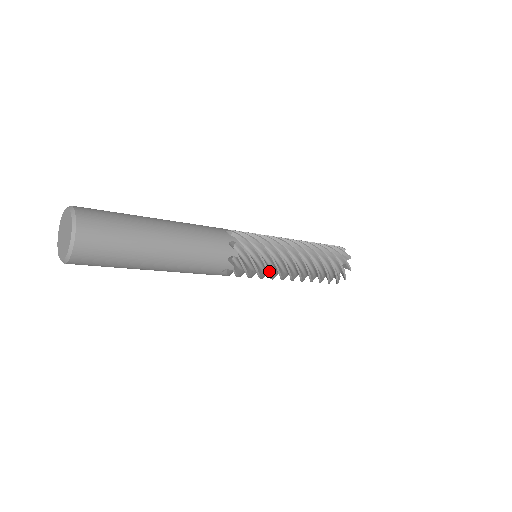
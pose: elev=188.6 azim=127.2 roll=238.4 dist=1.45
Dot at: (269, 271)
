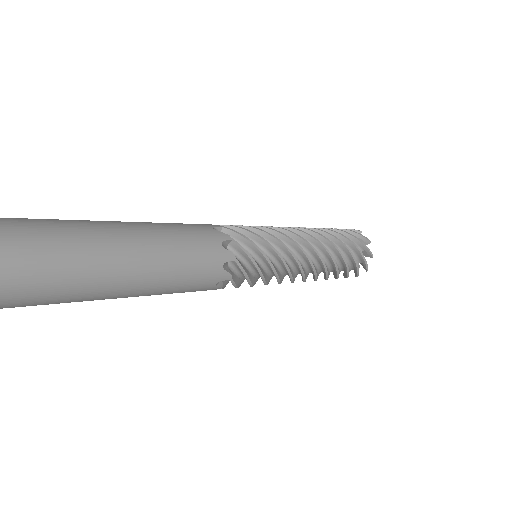
Dot at: (281, 257)
